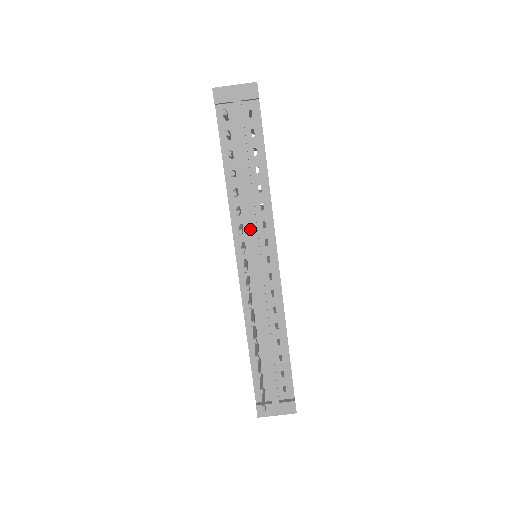
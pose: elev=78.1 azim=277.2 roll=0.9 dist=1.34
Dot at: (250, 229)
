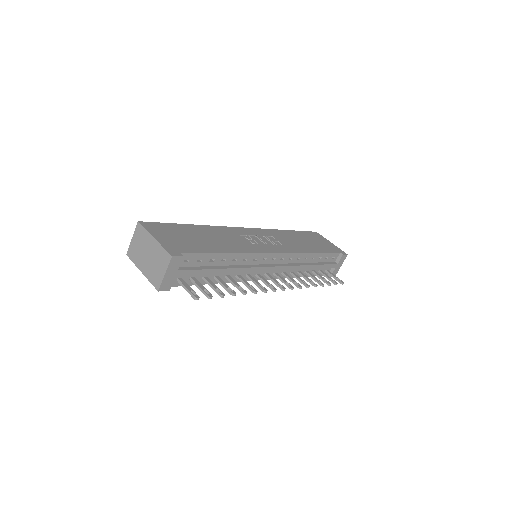
Dot at: (254, 272)
